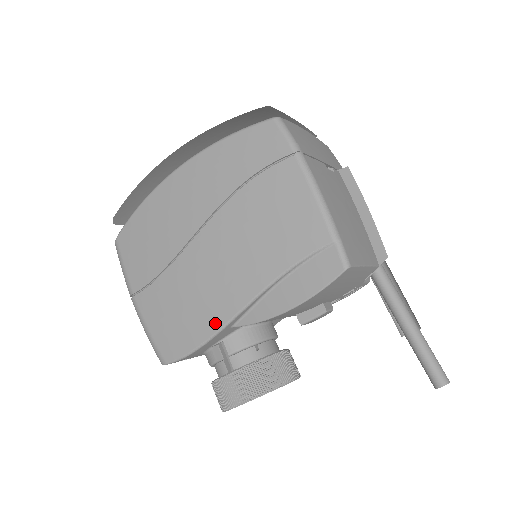
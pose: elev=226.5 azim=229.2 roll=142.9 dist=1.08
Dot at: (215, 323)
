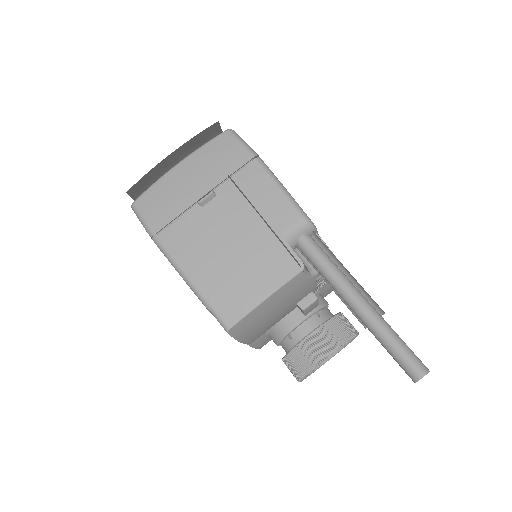
Dot at: occluded
